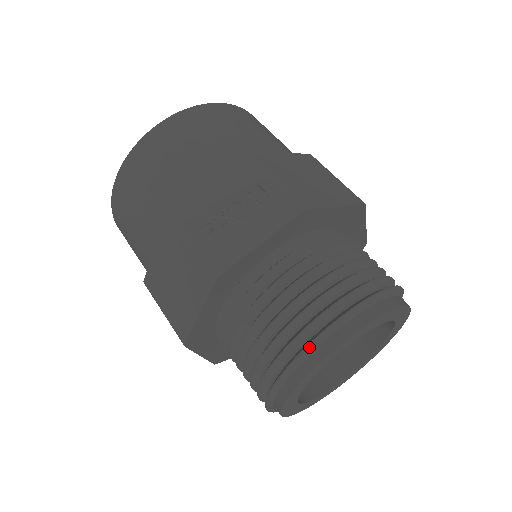
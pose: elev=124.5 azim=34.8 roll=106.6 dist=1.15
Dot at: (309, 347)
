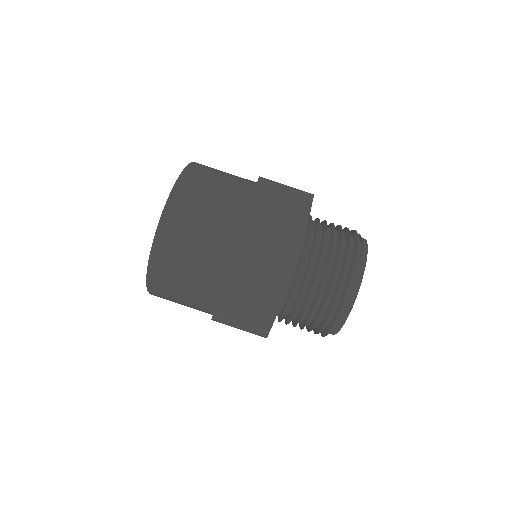
Dot at: (329, 332)
